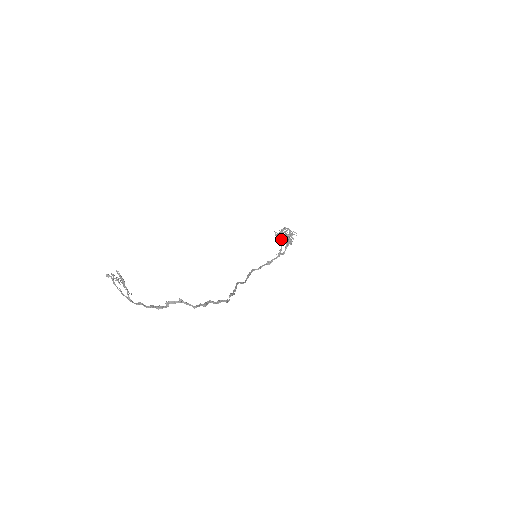
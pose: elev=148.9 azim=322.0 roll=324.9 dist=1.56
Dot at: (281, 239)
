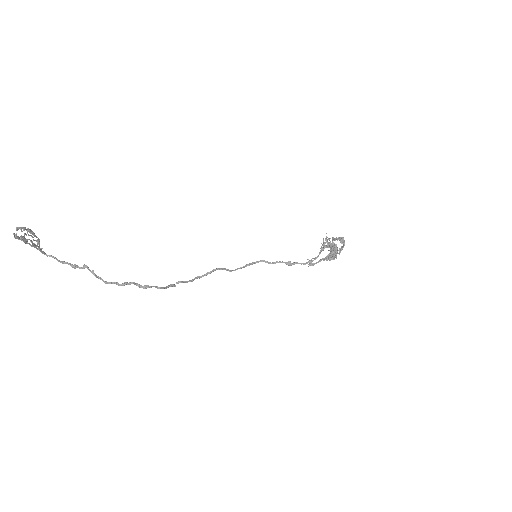
Dot at: (326, 247)
